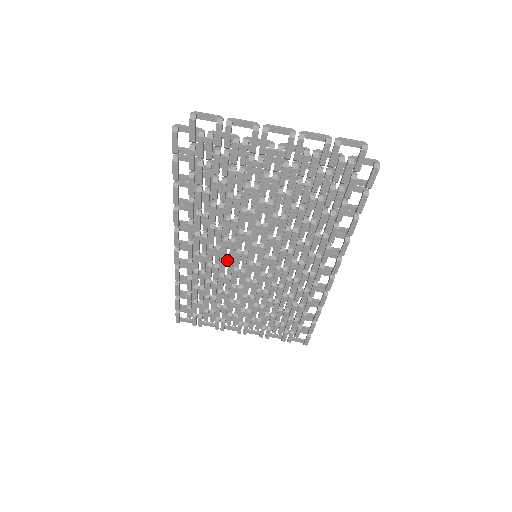
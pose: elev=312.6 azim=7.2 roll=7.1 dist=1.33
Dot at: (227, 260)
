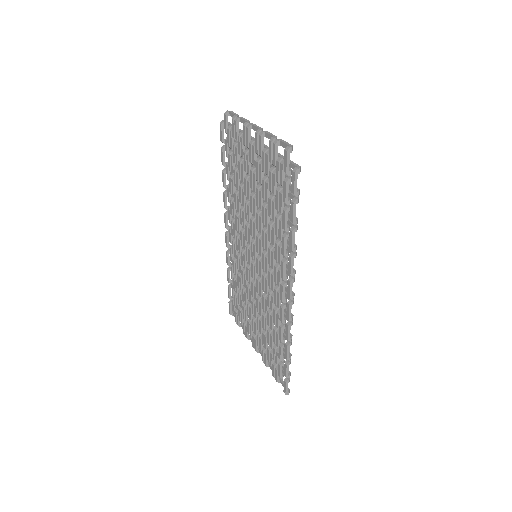
Dot at: occluded
